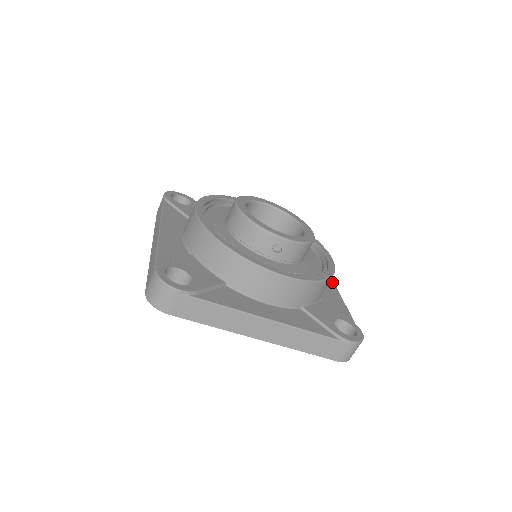
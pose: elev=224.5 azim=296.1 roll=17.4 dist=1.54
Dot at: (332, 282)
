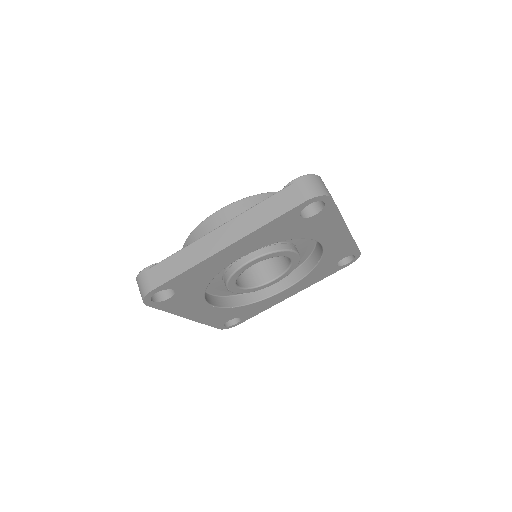
Dot at: occluded
